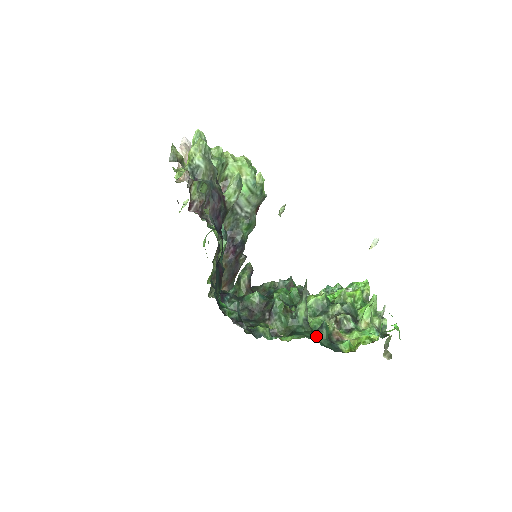
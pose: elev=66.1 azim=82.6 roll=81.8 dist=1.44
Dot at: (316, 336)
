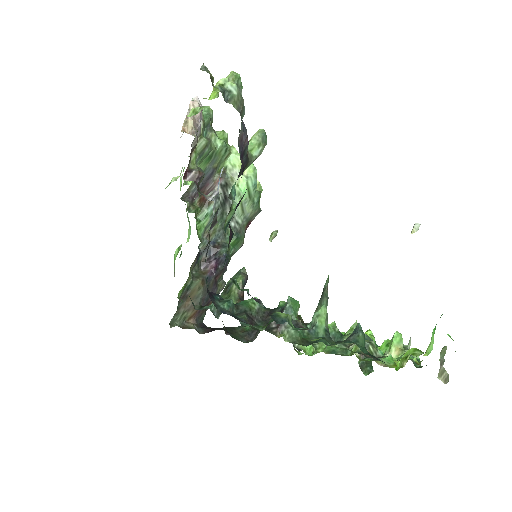
Dot at: (350, 342)
